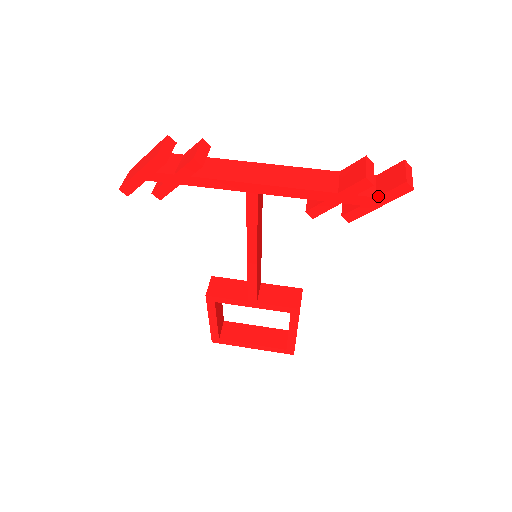
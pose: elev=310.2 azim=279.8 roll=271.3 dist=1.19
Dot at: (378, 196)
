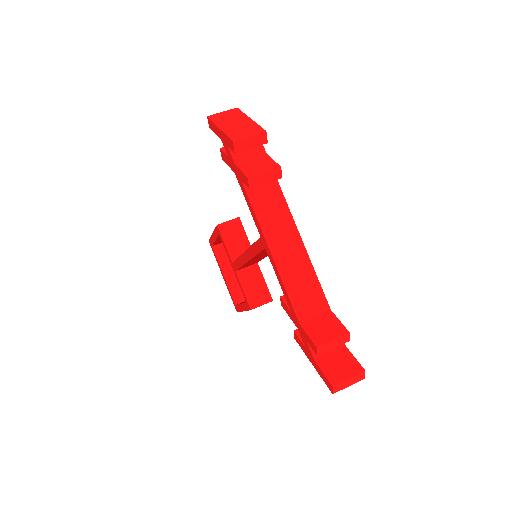
Dot at: (316, 361)
